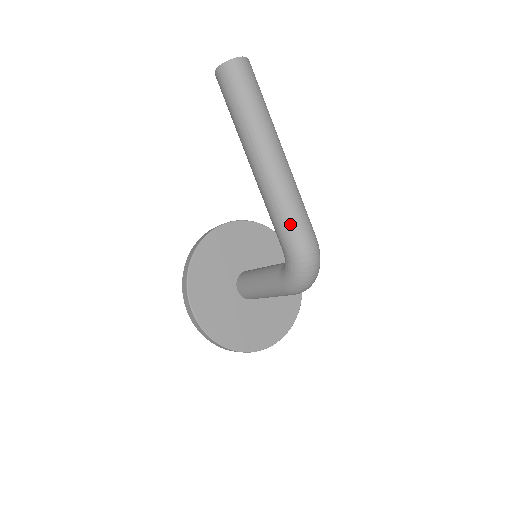
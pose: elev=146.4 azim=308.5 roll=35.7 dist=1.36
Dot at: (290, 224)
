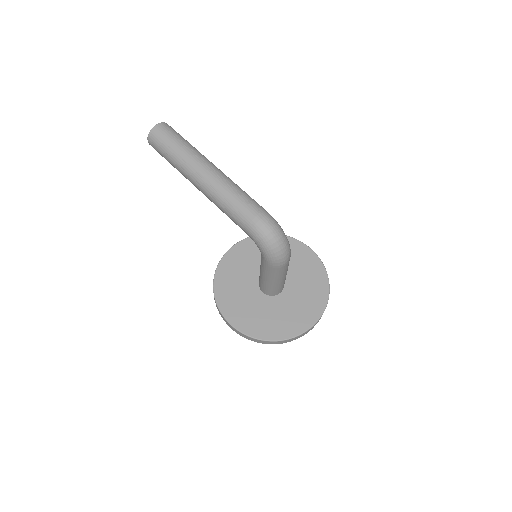
Dot at: (237, 212)
